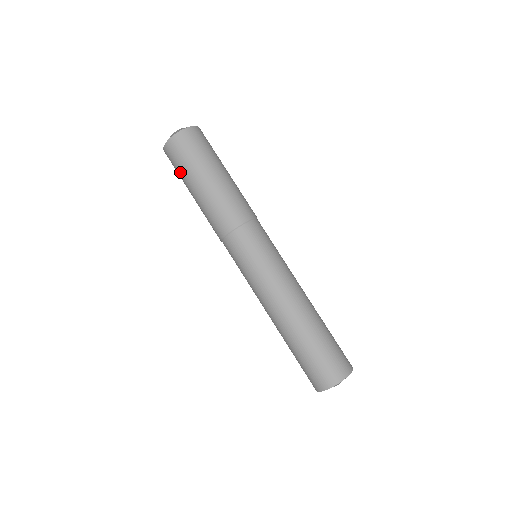
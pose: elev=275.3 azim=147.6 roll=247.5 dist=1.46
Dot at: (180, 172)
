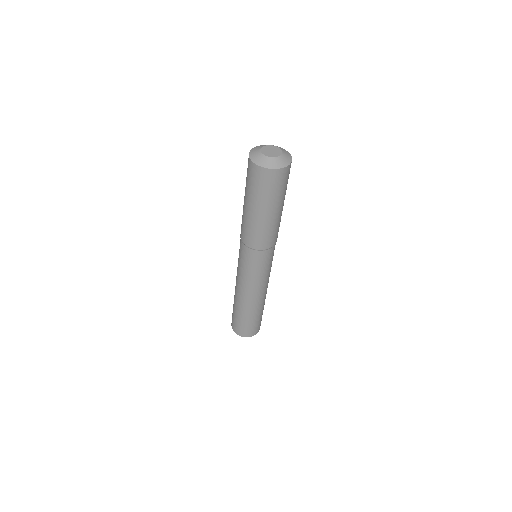
Dot at: (251, 189)
